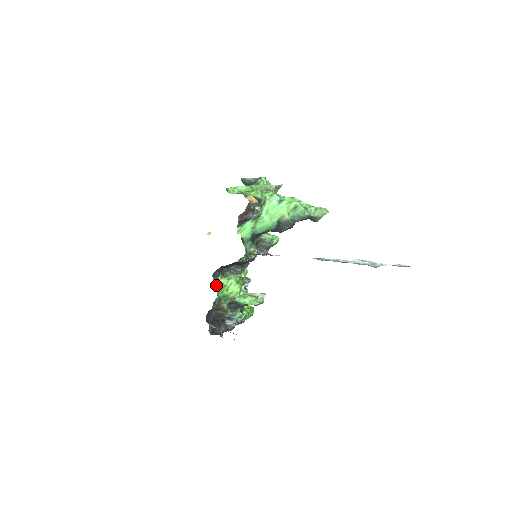
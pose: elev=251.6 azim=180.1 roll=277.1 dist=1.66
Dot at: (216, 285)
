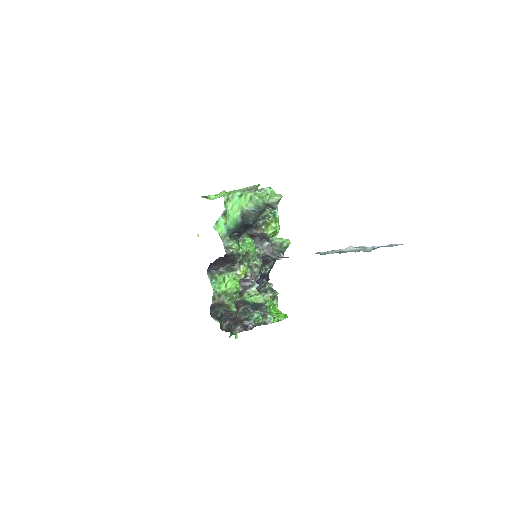
Dot at: (213, 281)
